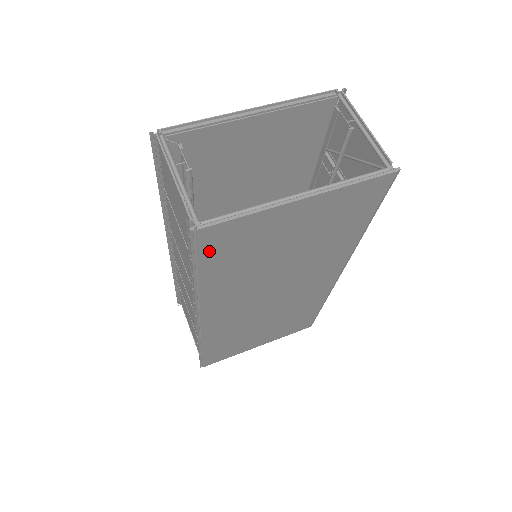
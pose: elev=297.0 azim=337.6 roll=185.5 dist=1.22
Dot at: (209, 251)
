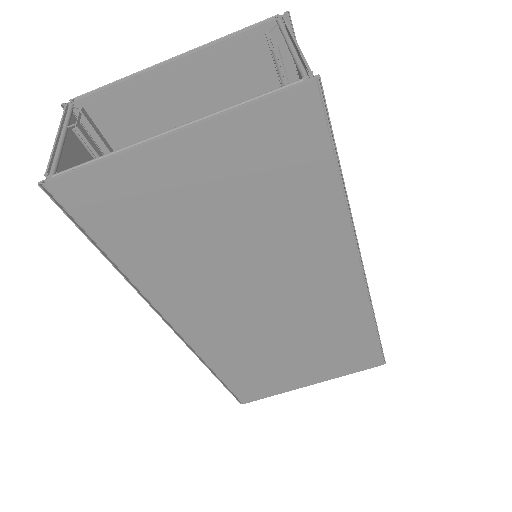
Dot at: (93, 218)
